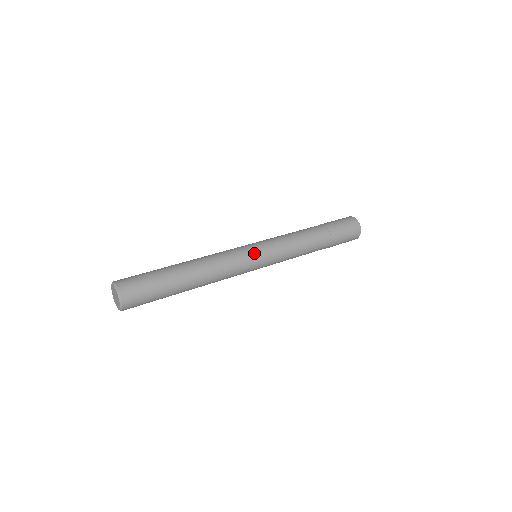
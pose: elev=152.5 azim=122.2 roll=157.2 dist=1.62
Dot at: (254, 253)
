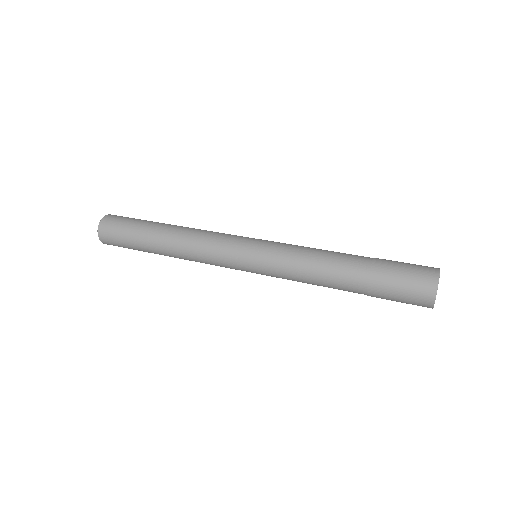
Dot at: (239, 258)
